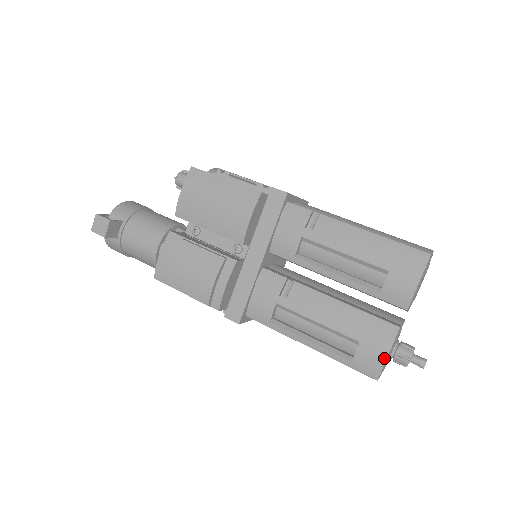
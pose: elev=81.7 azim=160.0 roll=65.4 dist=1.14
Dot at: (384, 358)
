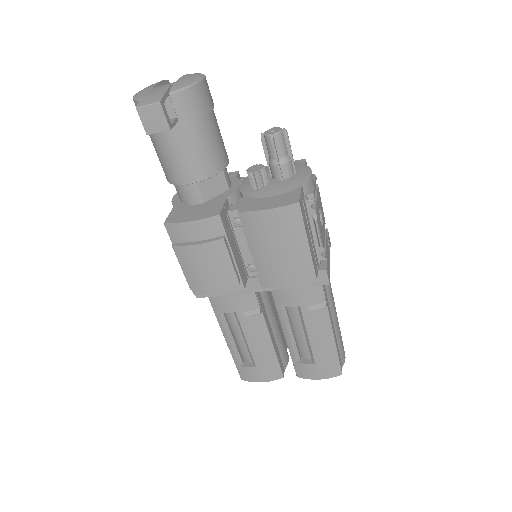
Dot at: (258, 381)
